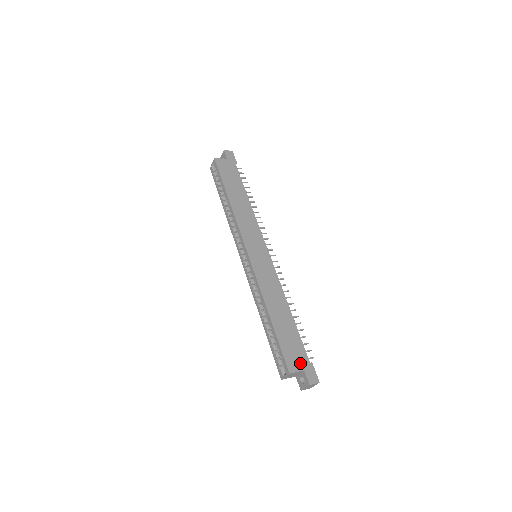
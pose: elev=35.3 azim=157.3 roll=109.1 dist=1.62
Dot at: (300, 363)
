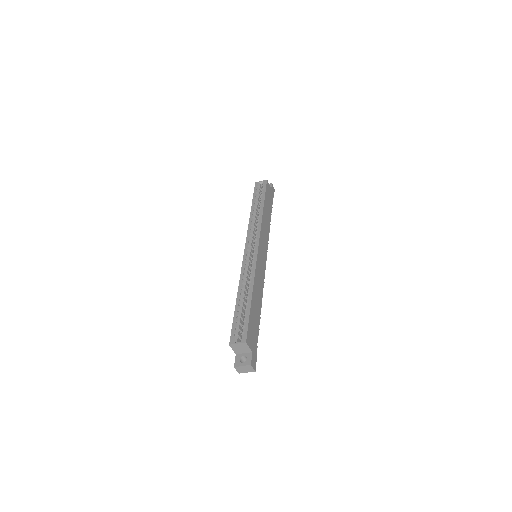
Dot at: (253, 344)
